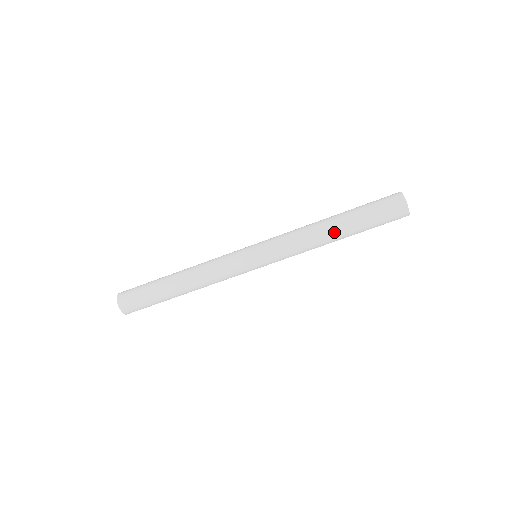
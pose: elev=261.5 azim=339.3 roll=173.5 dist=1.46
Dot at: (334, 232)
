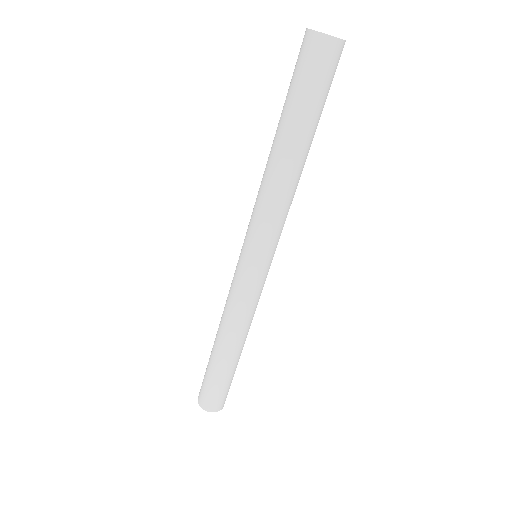
Dot at: (293, 157)
